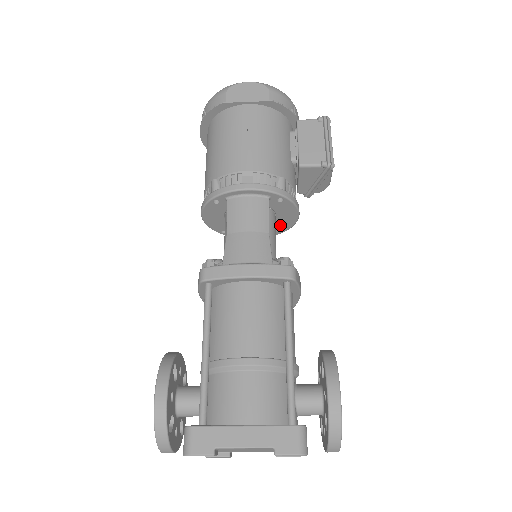
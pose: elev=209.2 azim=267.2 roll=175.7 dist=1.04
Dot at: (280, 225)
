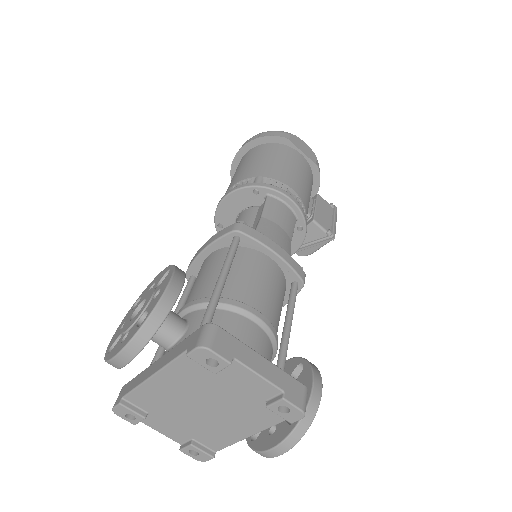
Dot at: occluded
